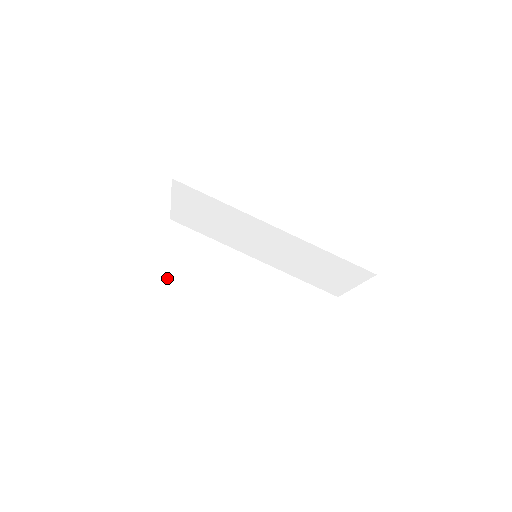
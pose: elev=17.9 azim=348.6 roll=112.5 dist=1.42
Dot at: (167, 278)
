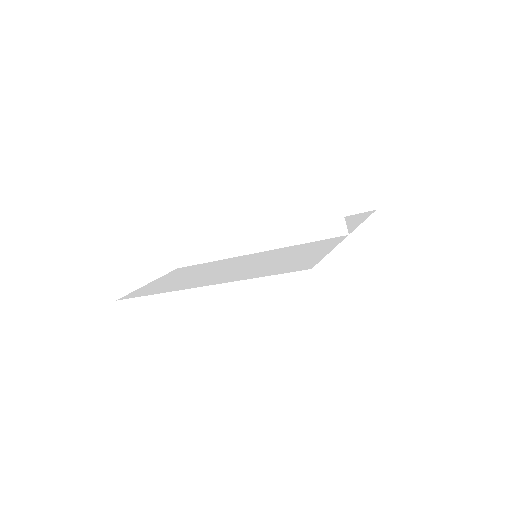
Dot at: (214, 323)
